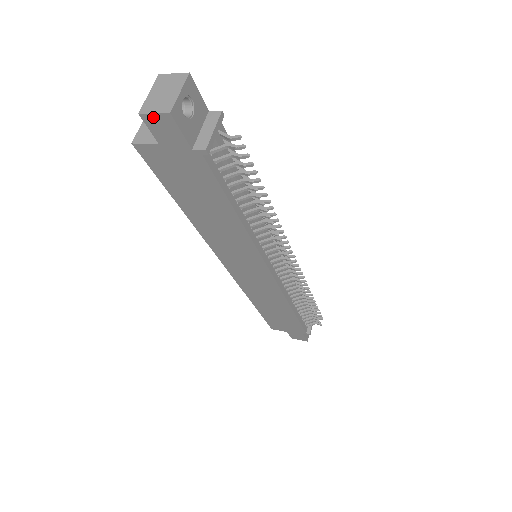
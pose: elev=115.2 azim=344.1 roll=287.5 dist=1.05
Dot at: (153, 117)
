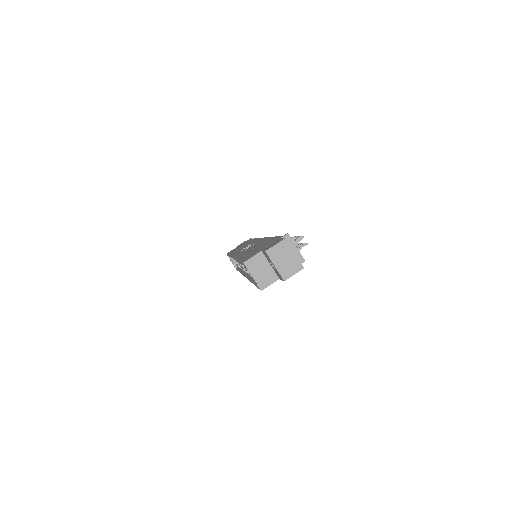
Dot at: (291, 276)
